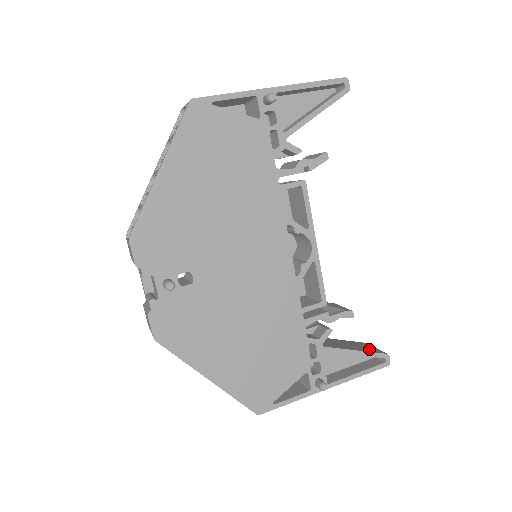
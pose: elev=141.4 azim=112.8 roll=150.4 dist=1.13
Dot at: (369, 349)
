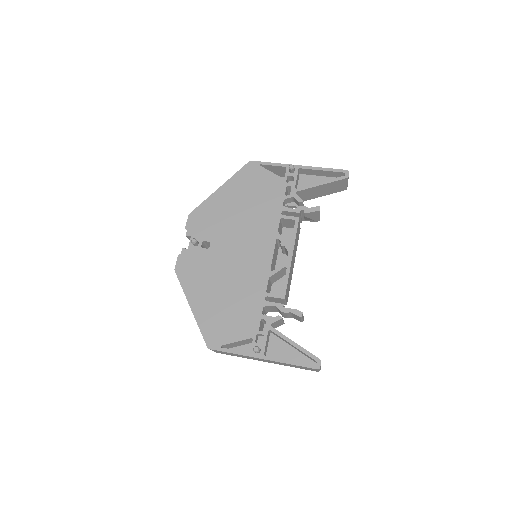
Dot at: occluded
